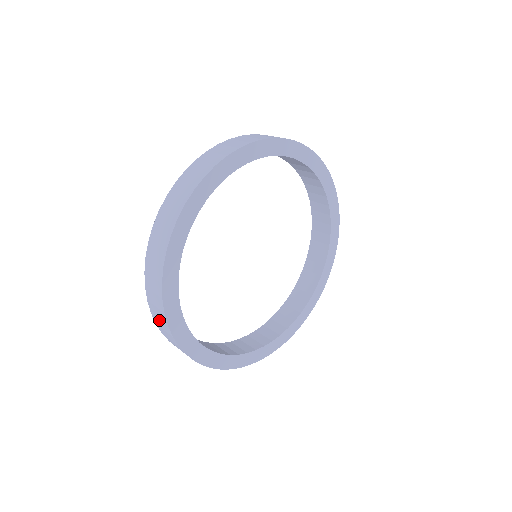
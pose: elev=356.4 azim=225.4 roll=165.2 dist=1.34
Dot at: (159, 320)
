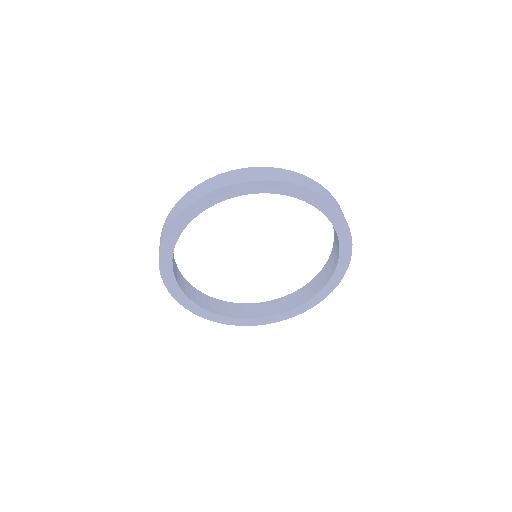
Dot at: occluded
